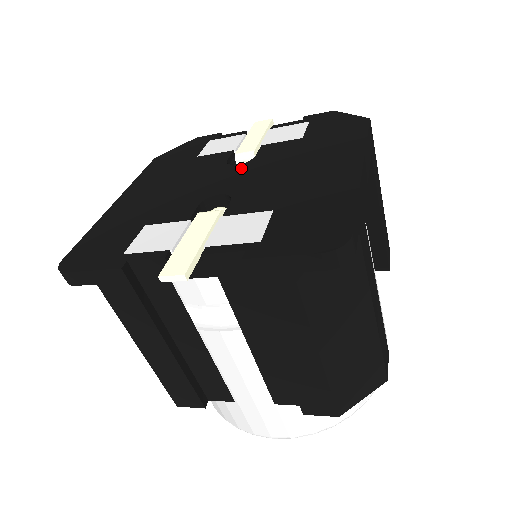
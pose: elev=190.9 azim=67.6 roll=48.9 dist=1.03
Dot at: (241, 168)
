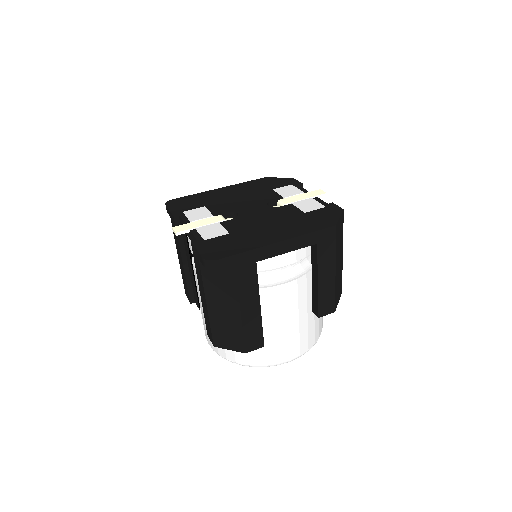
Dot at: (264, 208)
